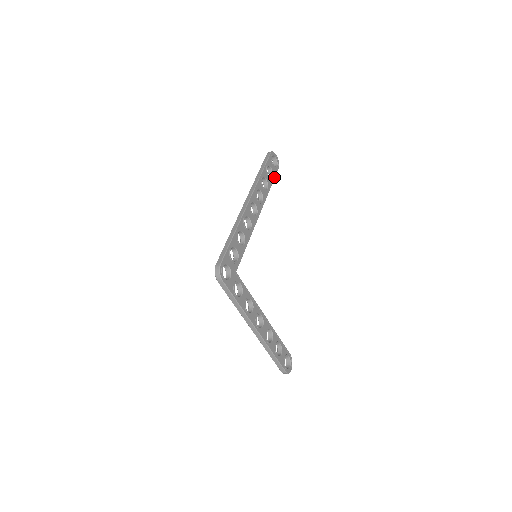
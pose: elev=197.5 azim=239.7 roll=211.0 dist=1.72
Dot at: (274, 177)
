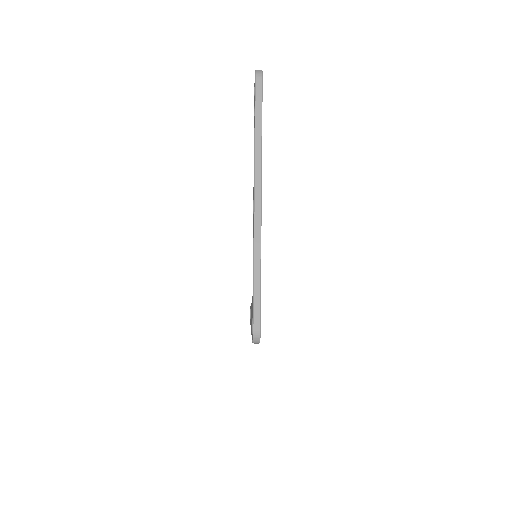
Dot at: occluded
